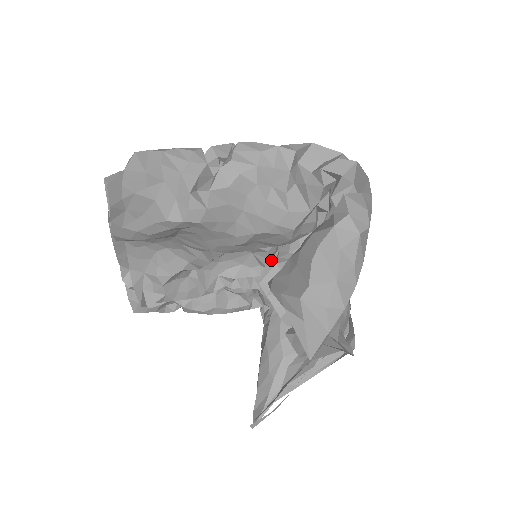
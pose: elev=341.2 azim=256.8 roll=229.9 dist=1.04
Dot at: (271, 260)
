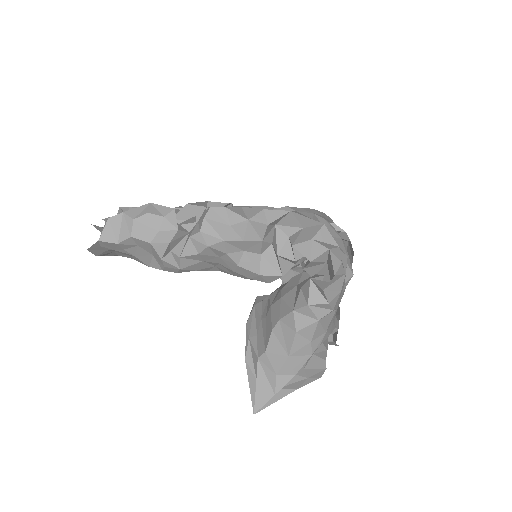
Dot at: occluded
